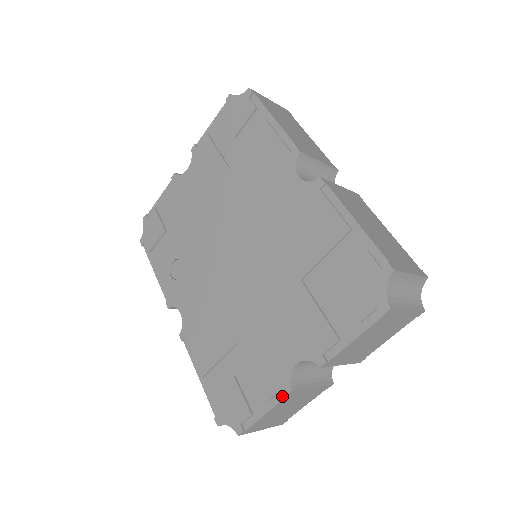
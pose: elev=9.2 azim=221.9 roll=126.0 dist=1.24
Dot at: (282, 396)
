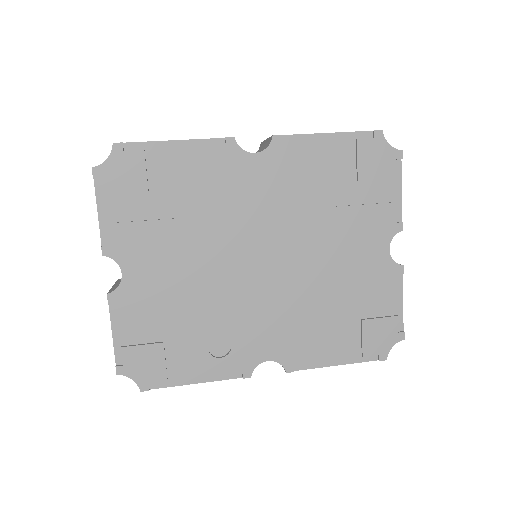
Dot at: (400, 278)
